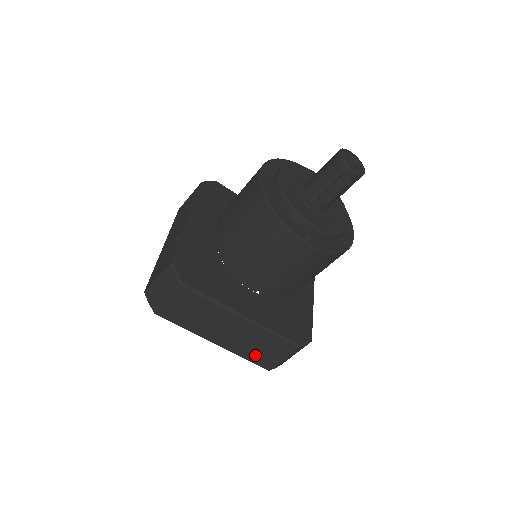
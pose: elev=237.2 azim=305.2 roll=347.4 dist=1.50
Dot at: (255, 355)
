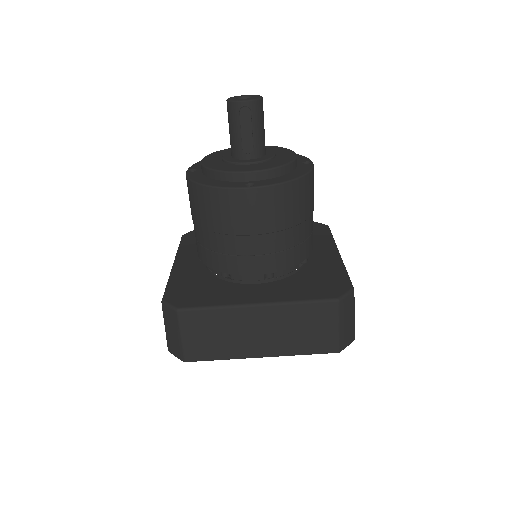
Dot at: (309, 343)
